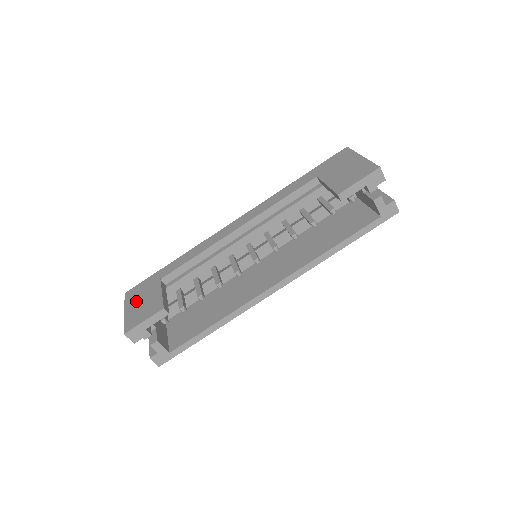
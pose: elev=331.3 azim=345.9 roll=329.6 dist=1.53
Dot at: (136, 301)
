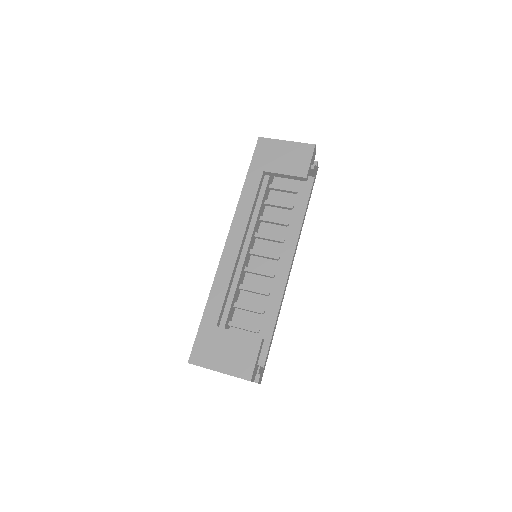
Dot at: (218, 357)
